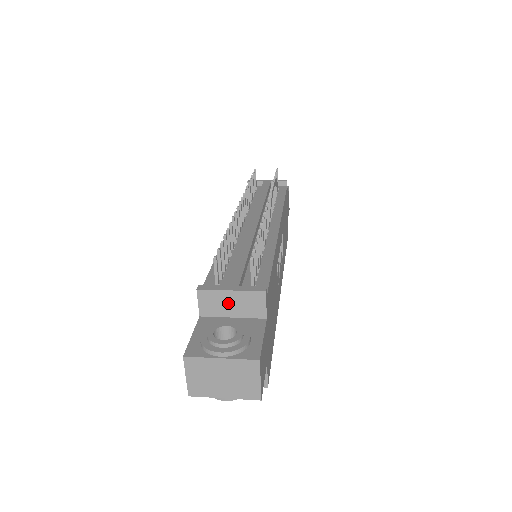
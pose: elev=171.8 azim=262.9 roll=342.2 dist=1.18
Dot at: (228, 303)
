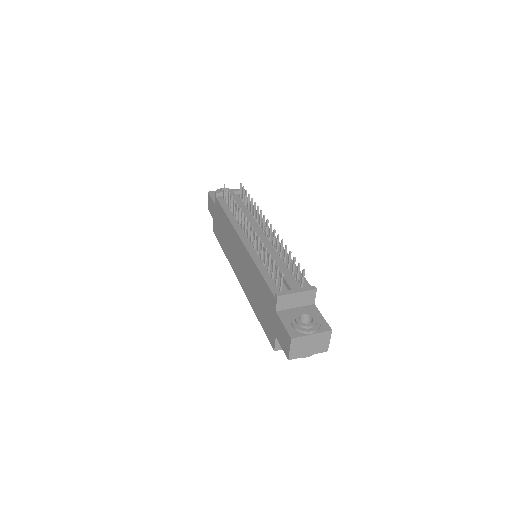
Dot at: (294, 300)
